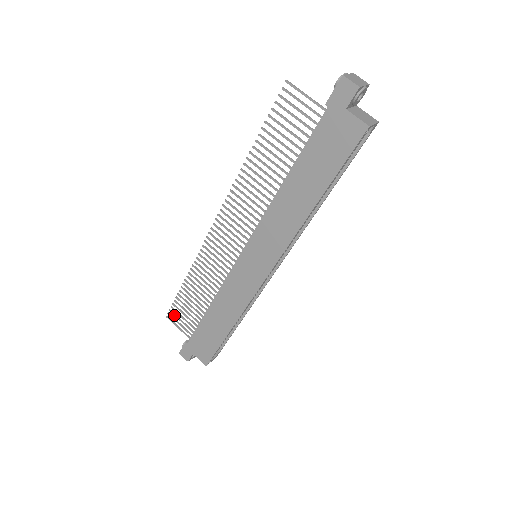
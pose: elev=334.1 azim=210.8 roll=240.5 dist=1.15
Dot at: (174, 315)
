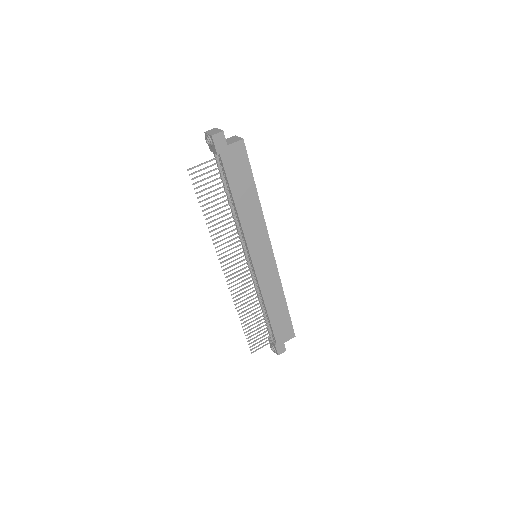
Dot at: occluded
